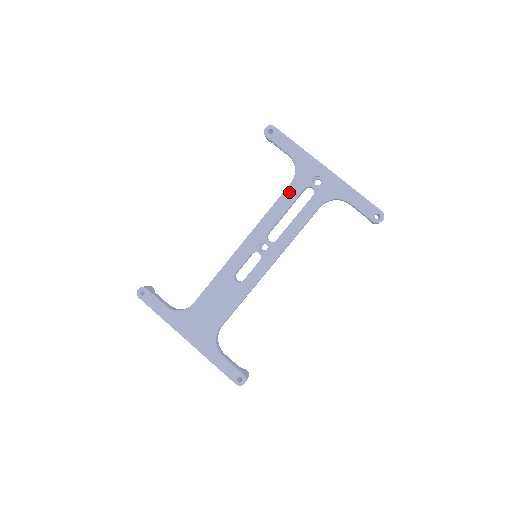
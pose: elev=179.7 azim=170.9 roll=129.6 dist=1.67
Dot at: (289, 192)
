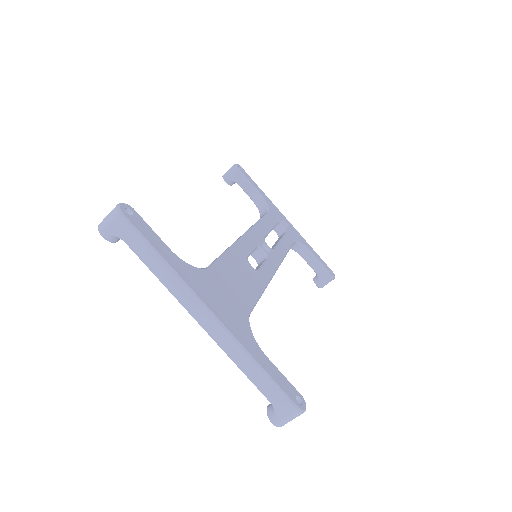
Dot at: (269, 217)
